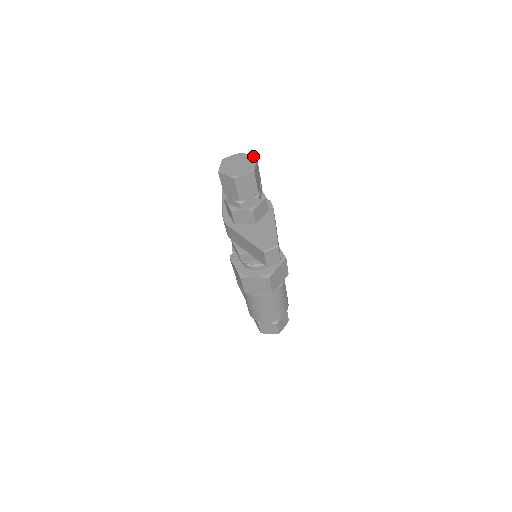
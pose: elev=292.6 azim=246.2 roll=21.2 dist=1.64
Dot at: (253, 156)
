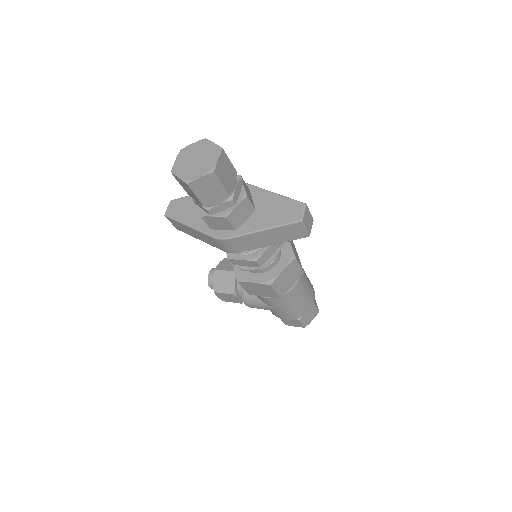
Dot at: (199, 140)
